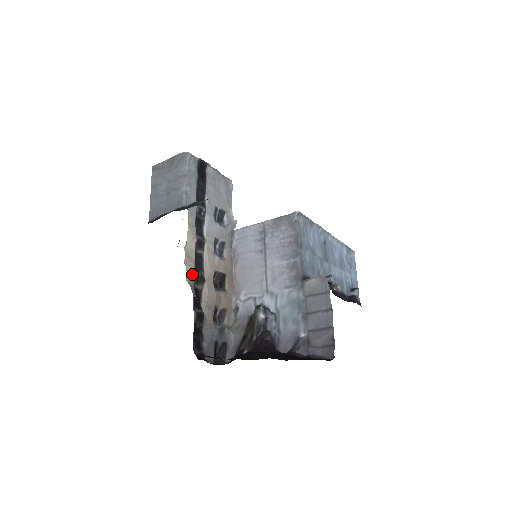
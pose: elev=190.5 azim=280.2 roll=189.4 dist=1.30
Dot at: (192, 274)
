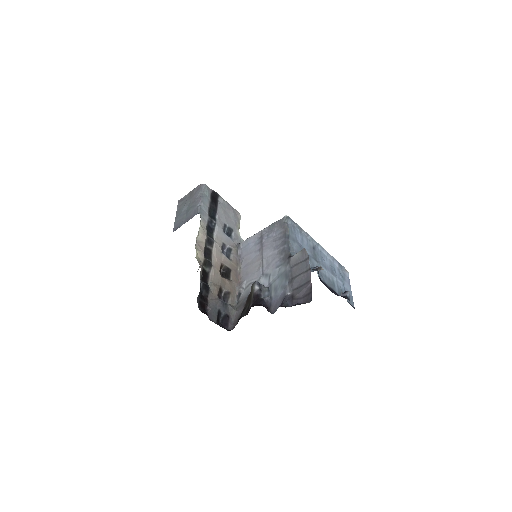
Dot at: (201, 257)
